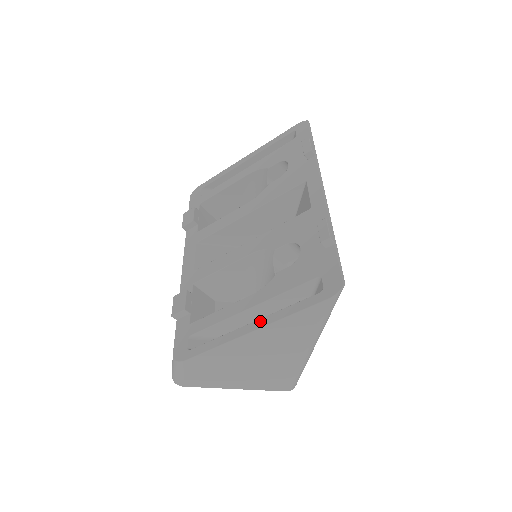
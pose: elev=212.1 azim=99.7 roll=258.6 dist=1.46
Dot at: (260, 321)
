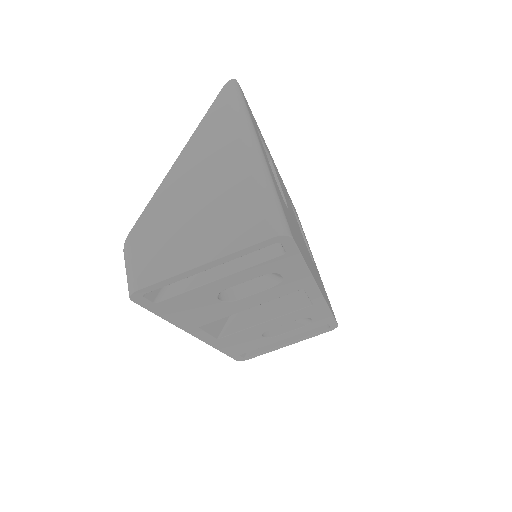
Dot at: occluded
